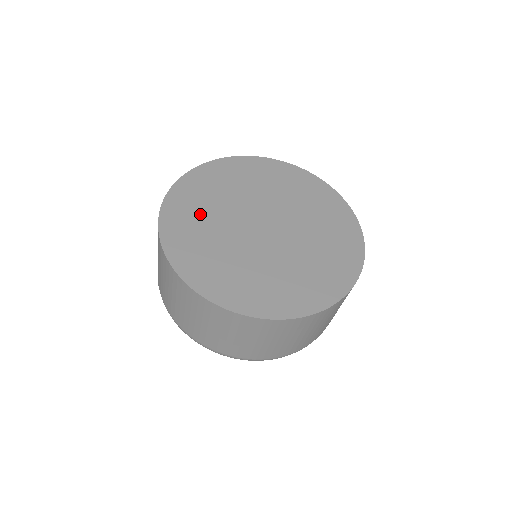
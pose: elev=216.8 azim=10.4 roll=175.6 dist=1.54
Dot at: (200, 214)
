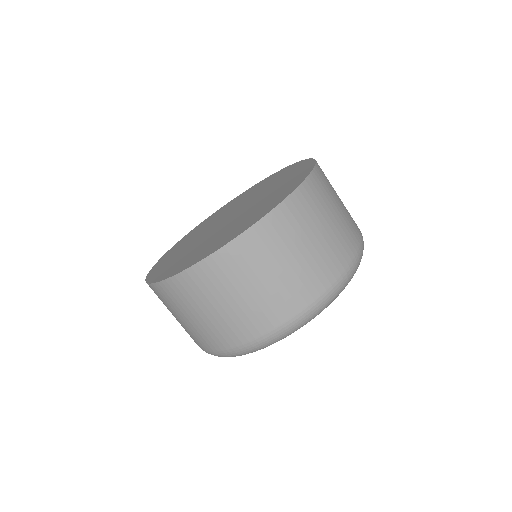
Dot at: (177, 256)
